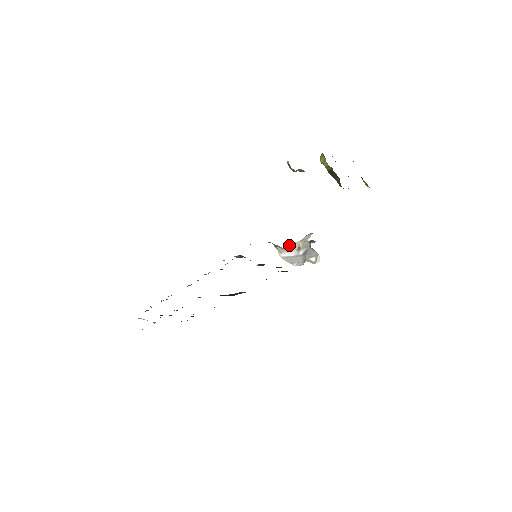
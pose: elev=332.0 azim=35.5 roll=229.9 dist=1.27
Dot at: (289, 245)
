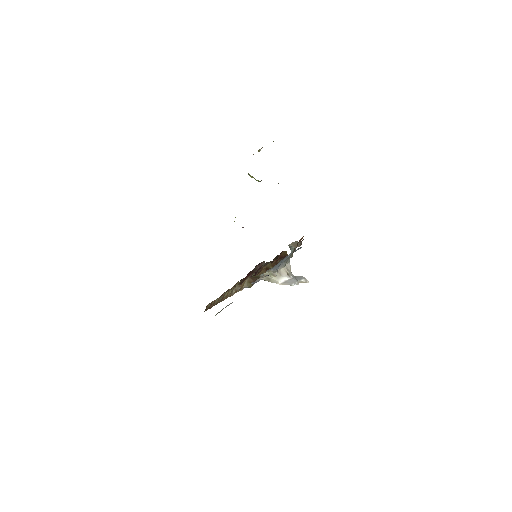
Dot at: (279, 271)
